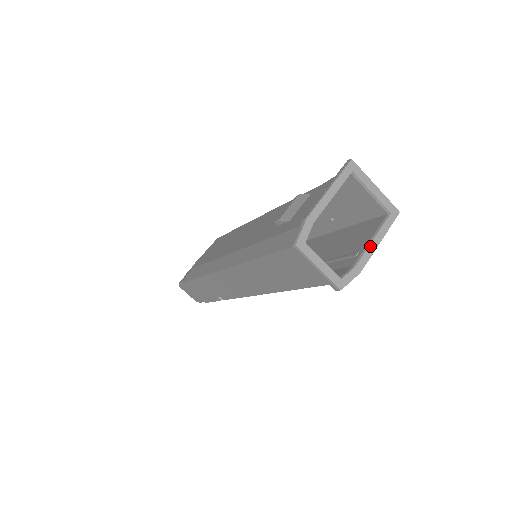
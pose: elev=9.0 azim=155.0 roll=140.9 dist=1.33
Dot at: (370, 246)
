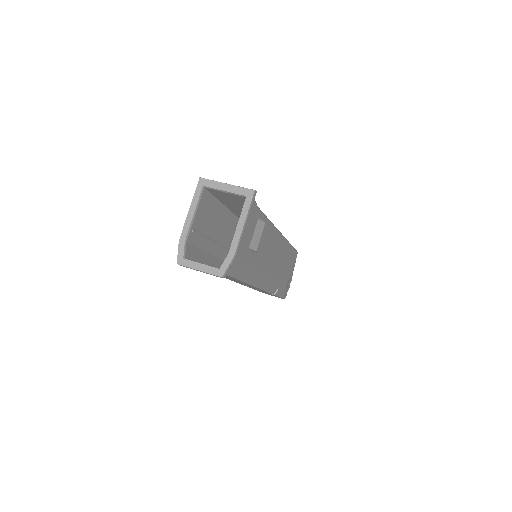
Dot at: (236, 232)
